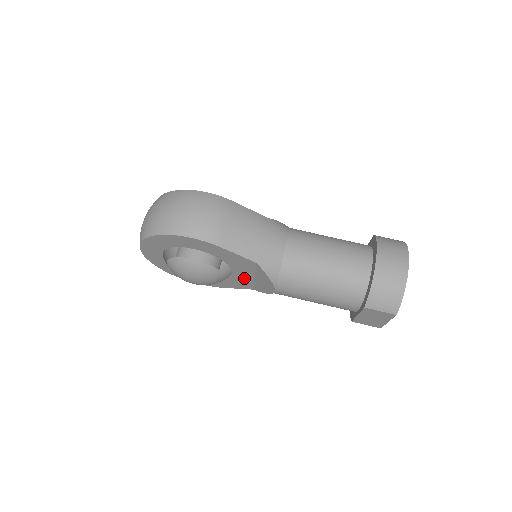
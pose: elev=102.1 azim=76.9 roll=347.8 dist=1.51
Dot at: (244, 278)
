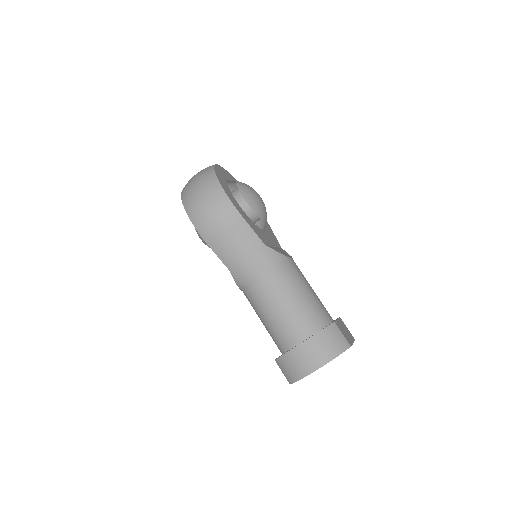
Dot at: occluded
